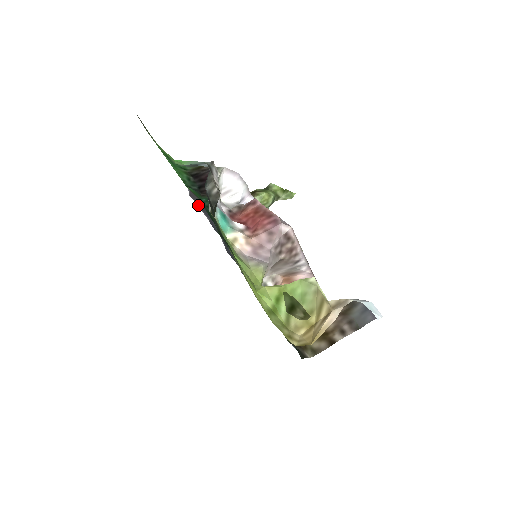
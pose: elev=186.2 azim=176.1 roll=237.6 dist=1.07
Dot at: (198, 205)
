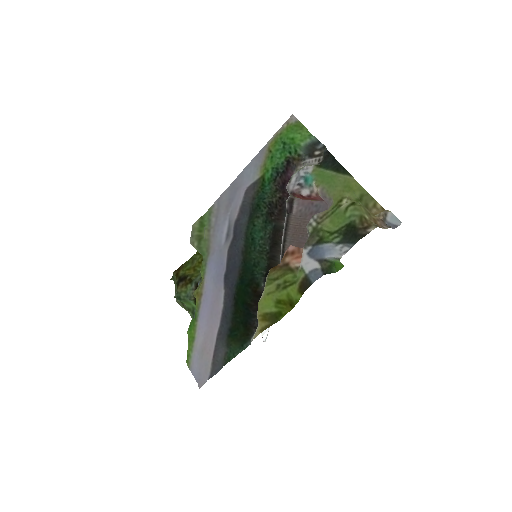
Dot at: (243, 201)
